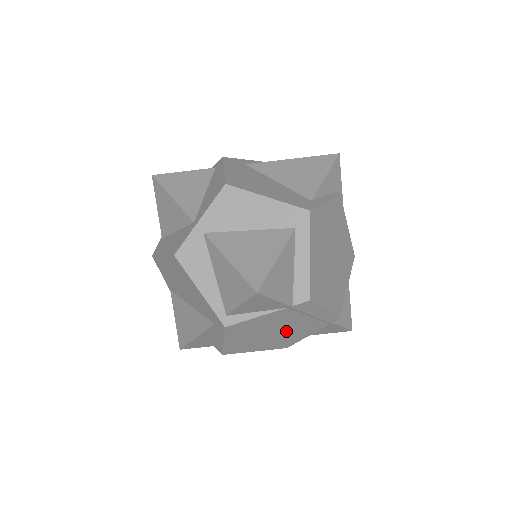
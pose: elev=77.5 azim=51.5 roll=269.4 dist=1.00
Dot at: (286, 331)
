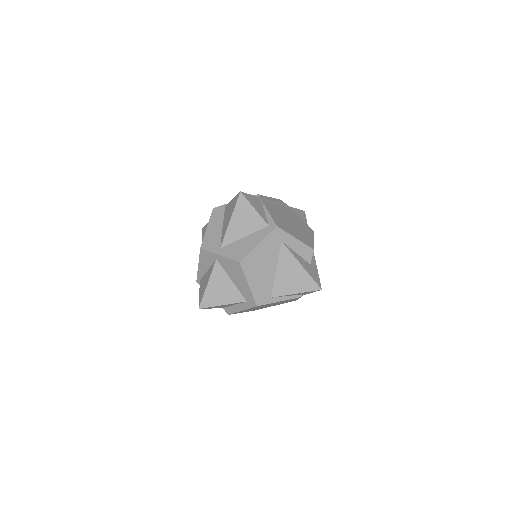
Dot at: occluded
